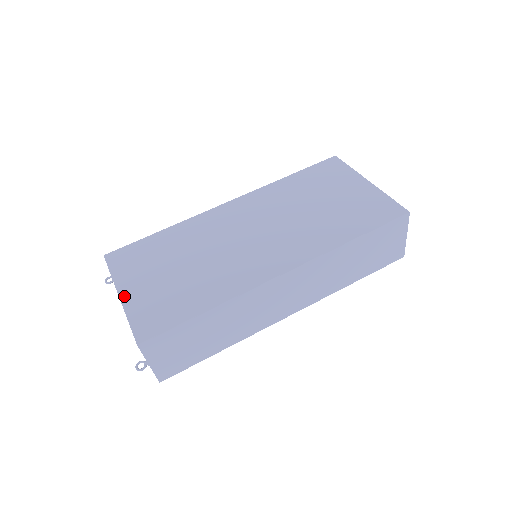
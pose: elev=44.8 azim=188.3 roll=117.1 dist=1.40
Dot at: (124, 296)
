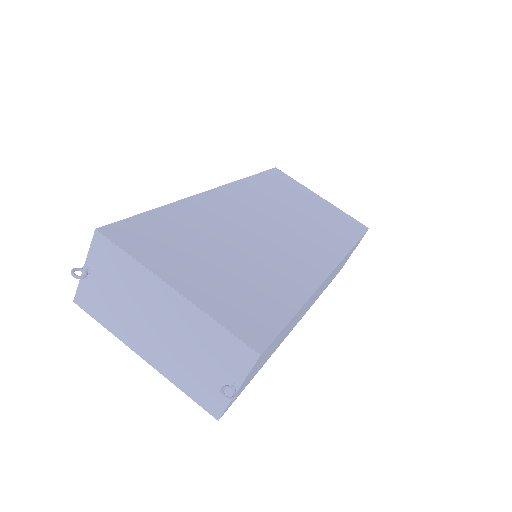
Dot at: (184, 290)
